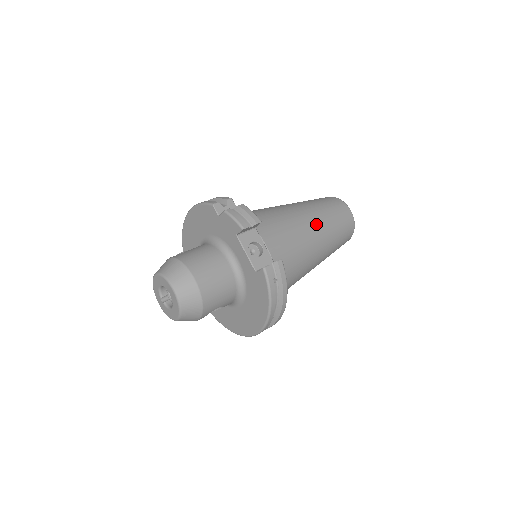
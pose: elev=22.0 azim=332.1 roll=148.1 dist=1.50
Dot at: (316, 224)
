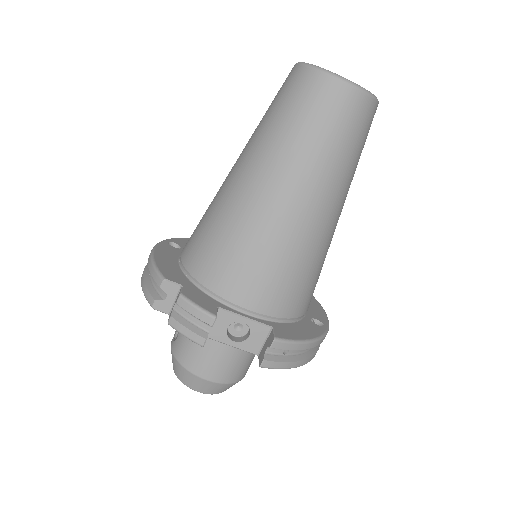
Dot at: (299, 192)
